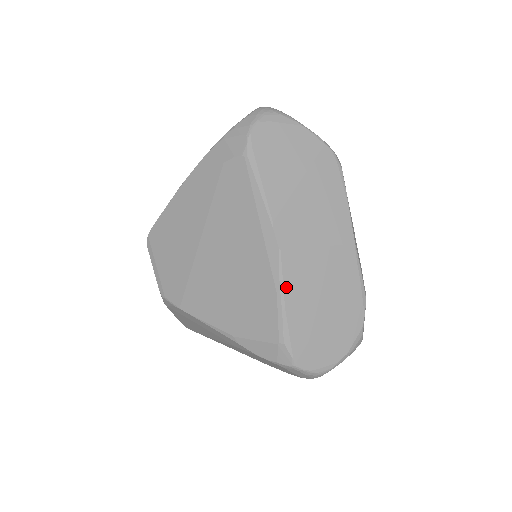
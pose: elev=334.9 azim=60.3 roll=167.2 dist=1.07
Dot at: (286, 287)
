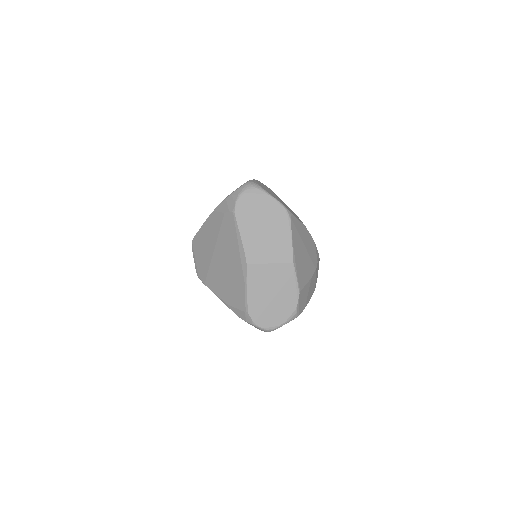
Dot at: (250, 283)
